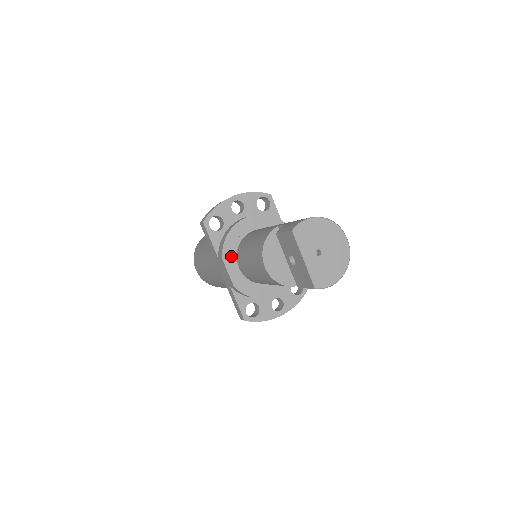
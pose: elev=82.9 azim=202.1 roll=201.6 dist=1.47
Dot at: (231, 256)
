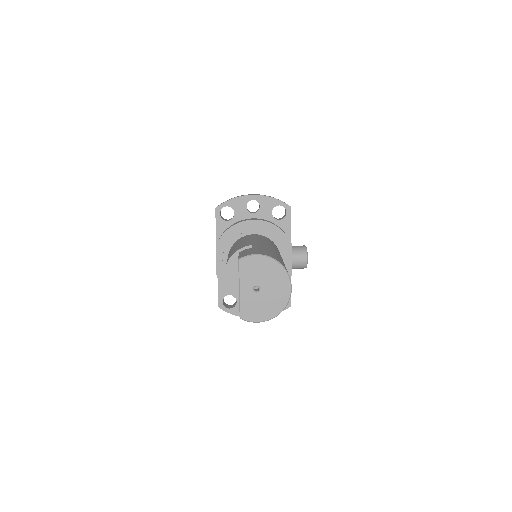
Dot at: (225, 248)
